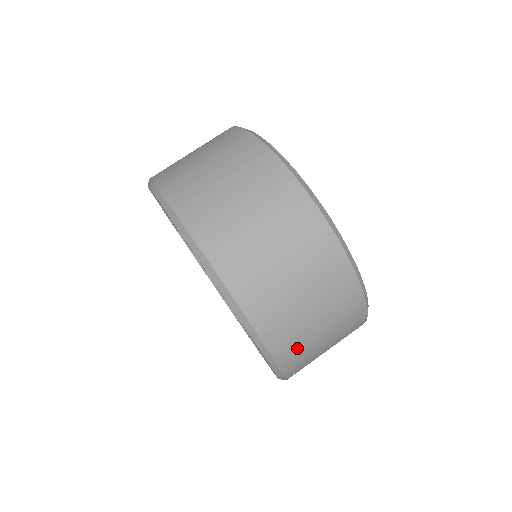
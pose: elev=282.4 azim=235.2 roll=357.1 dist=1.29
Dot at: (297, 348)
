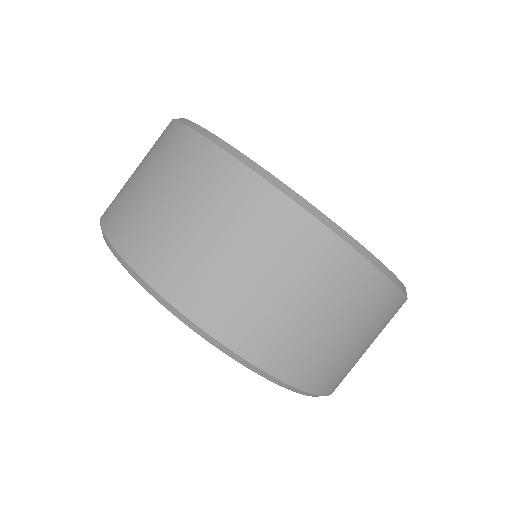
Dot at: occluded
